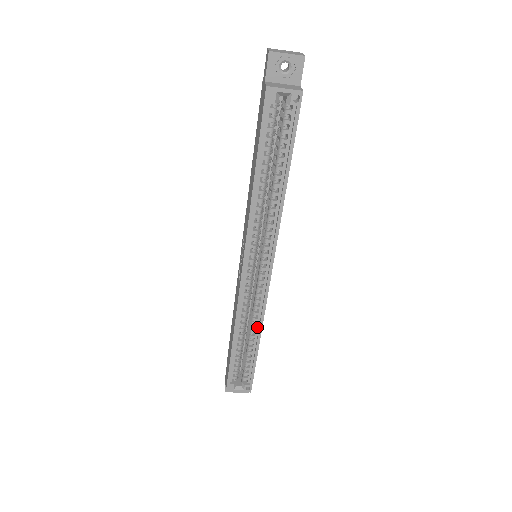
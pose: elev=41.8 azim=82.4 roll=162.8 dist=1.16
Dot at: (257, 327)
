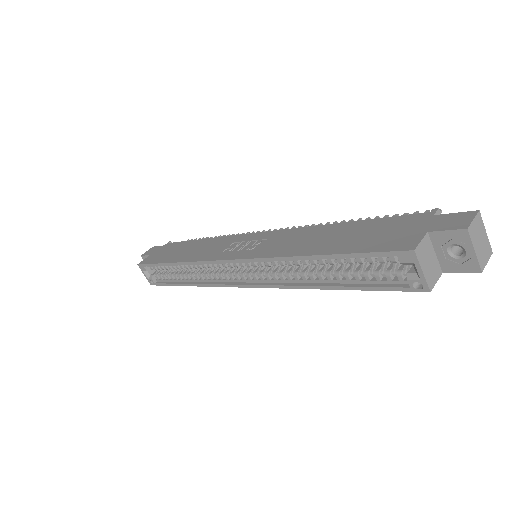
Dot at: (197, 280)
